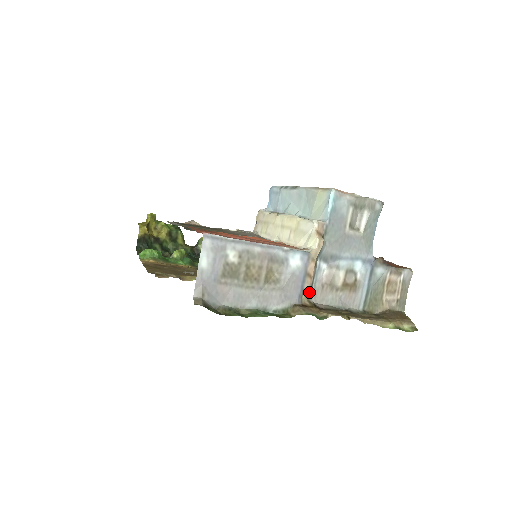
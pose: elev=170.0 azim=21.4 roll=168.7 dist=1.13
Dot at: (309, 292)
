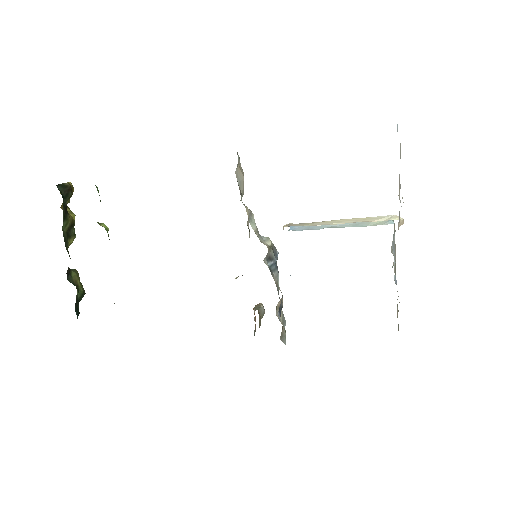
Dot at: occluded
